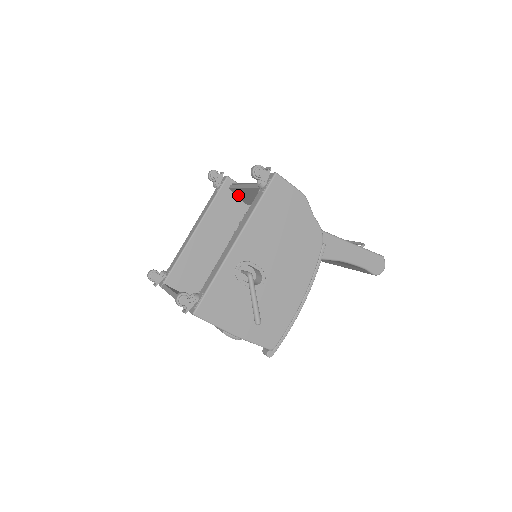
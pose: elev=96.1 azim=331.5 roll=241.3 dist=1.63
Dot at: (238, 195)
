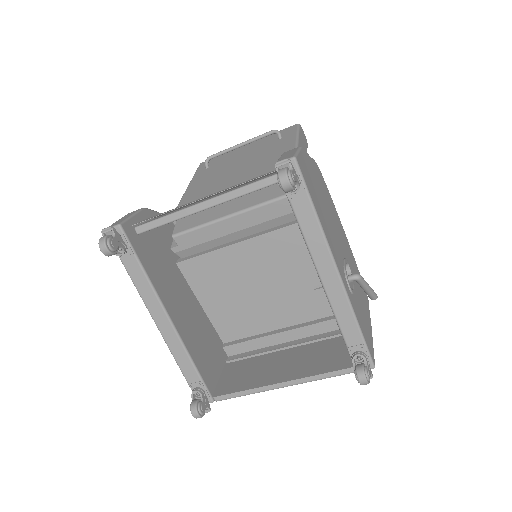
Dot at: occluded
